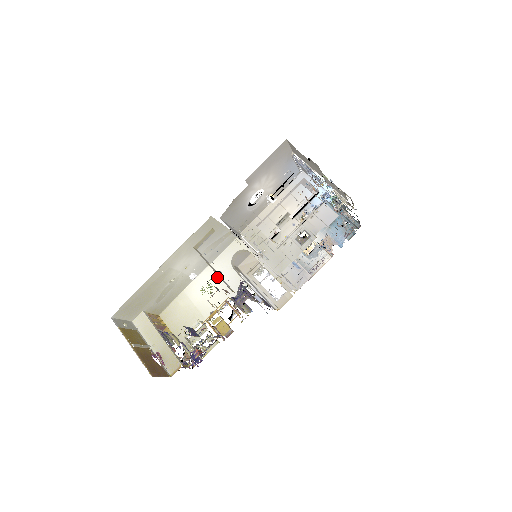
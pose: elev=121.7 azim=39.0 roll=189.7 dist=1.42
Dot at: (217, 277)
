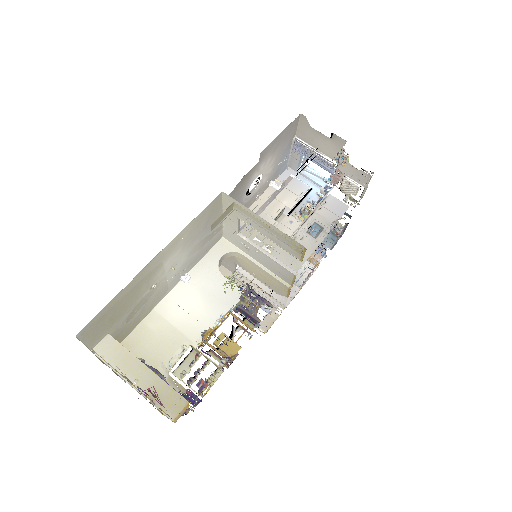
Dot at: (202, 287)
